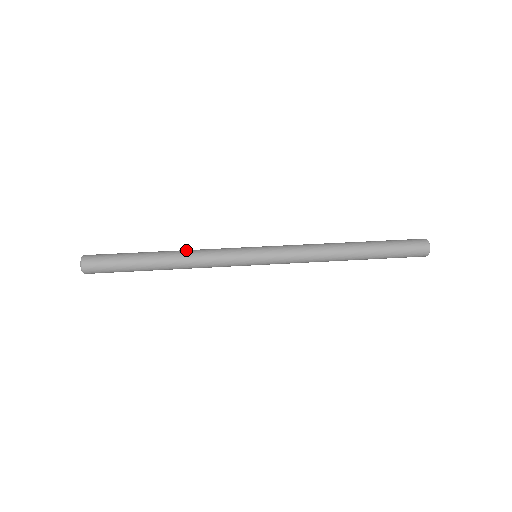
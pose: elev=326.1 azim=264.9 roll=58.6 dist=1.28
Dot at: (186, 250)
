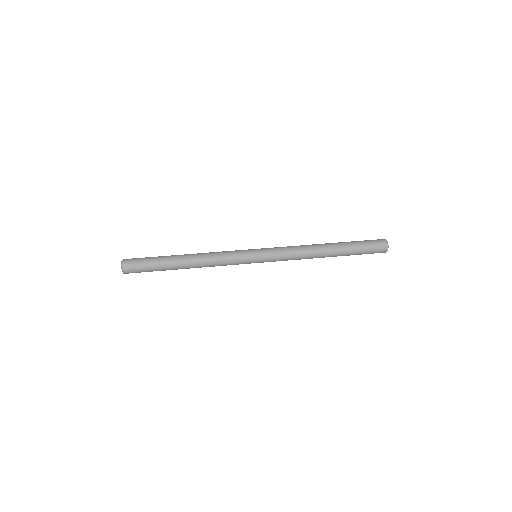
Dot at: (202, 253)
